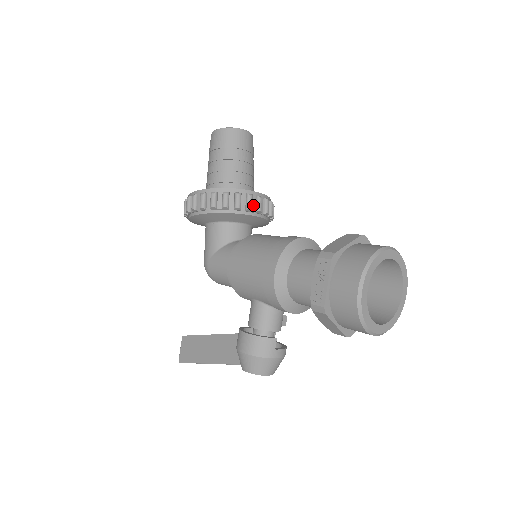
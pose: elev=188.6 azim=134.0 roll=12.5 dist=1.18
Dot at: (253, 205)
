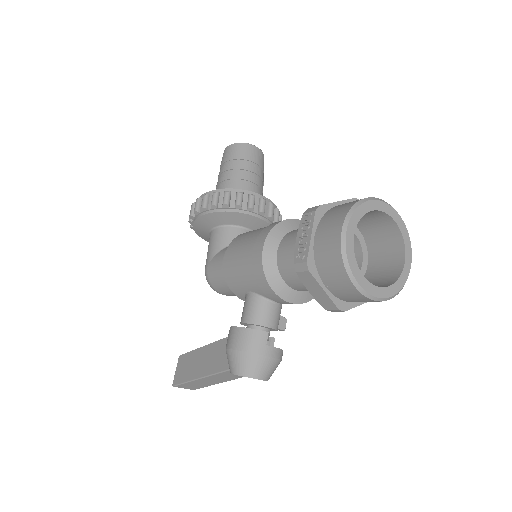
Dot at: (256, 206)
